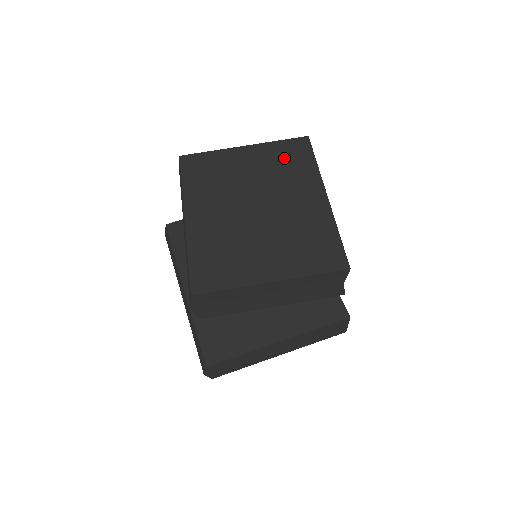
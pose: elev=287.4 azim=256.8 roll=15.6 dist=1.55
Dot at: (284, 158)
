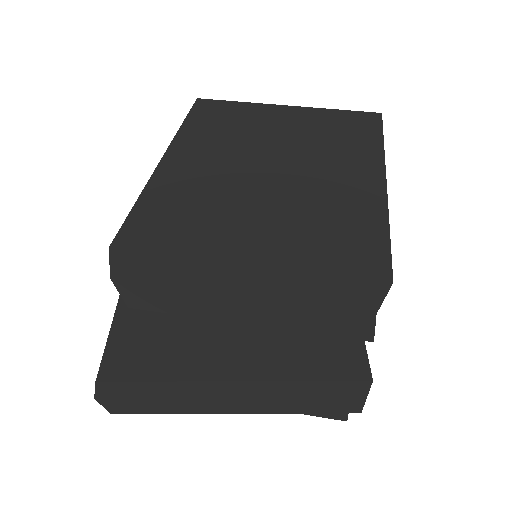
Dot at: (337, 127)
